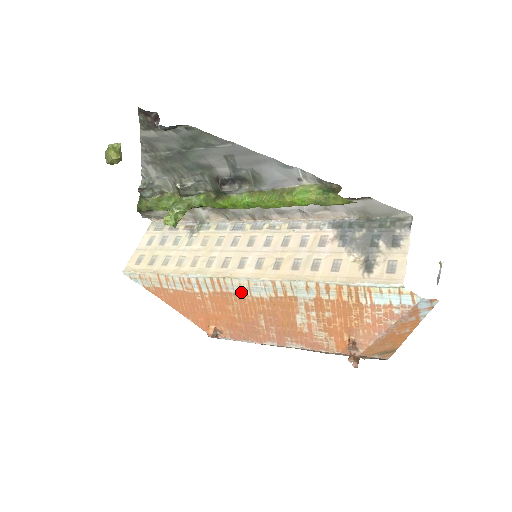
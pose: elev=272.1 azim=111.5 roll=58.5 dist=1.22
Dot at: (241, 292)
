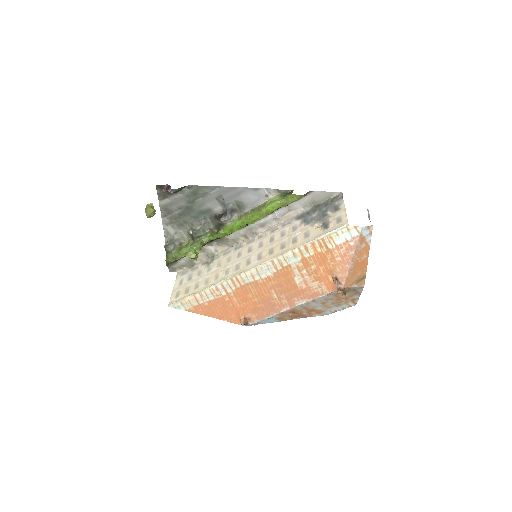
Dot at: (254, 279)
